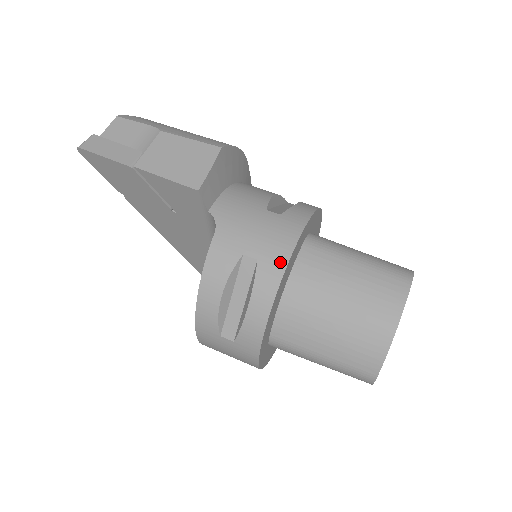
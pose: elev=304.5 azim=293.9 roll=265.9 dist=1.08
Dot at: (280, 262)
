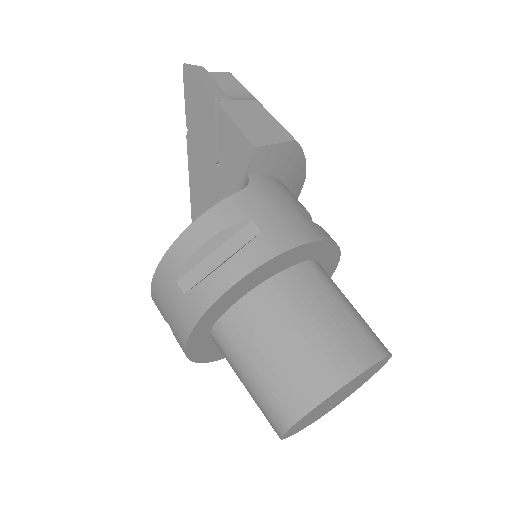
Dot at: (280, 246)
